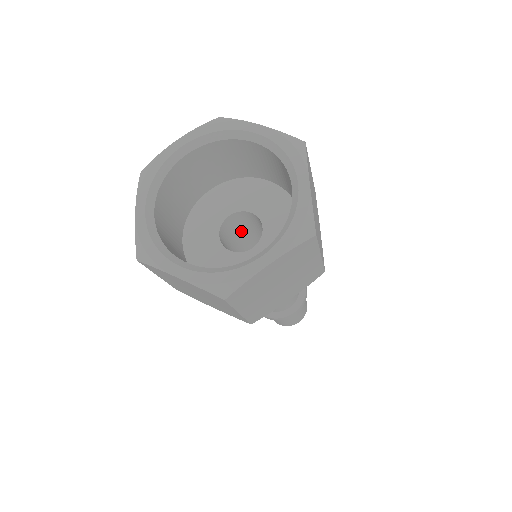
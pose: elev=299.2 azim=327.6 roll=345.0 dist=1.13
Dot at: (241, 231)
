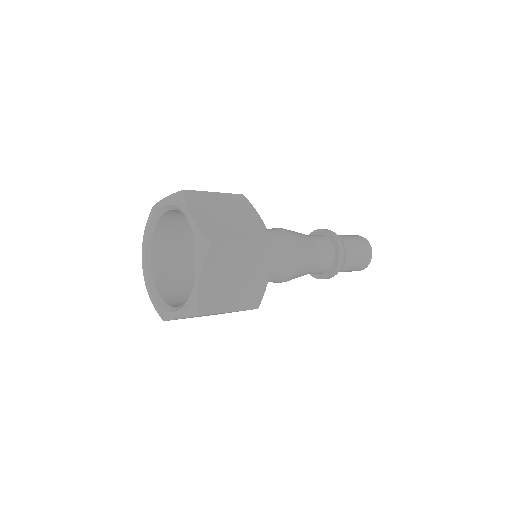
Dot at: occluded
